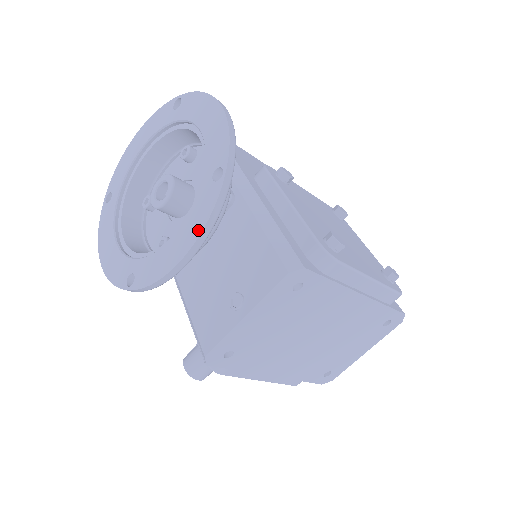
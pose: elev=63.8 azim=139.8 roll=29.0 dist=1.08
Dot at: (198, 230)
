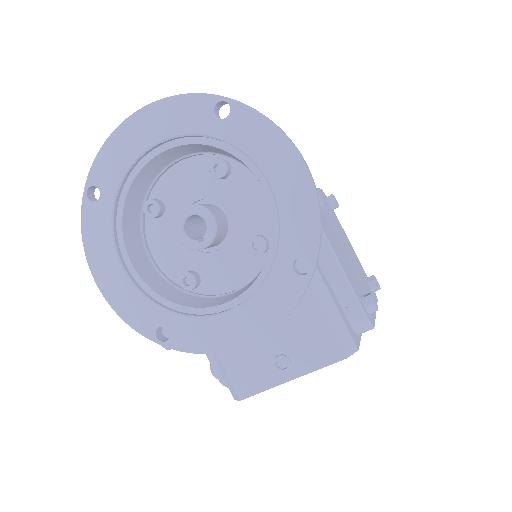
Dot at: (272, 323)
